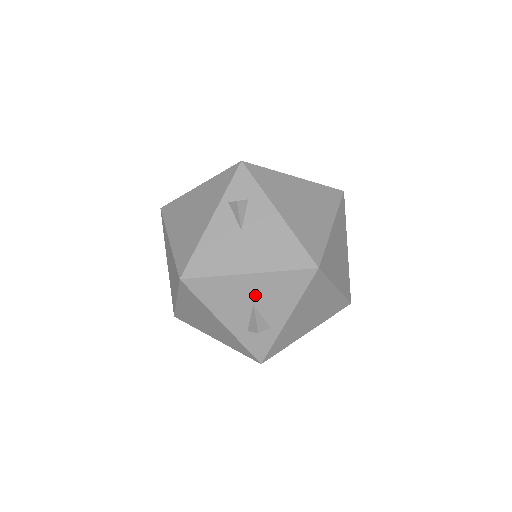
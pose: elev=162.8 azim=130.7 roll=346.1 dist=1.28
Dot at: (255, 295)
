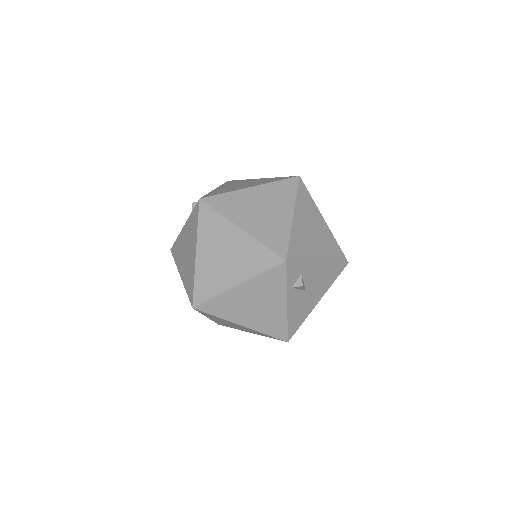
Dot at: occluded
